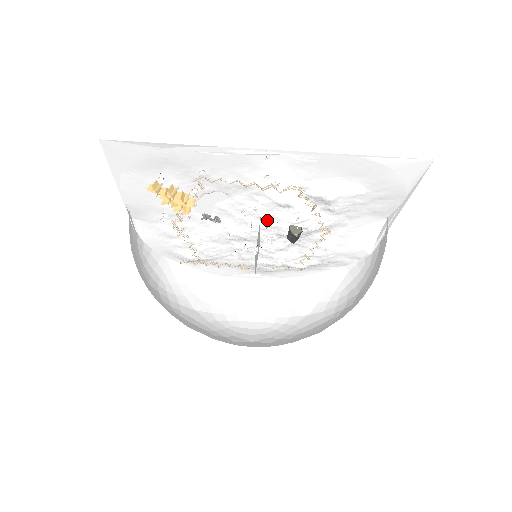
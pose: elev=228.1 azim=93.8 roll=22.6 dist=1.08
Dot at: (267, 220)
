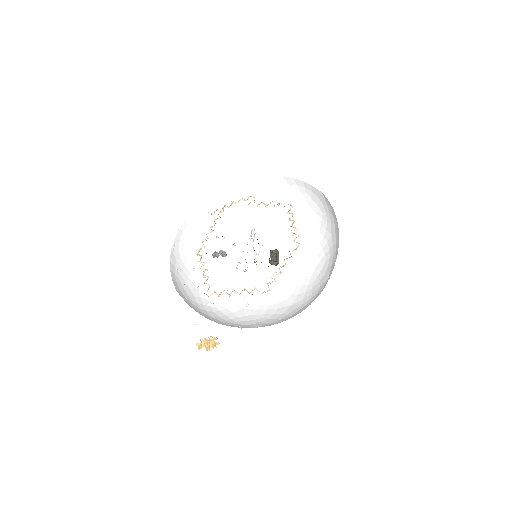
Dot at: occluded
